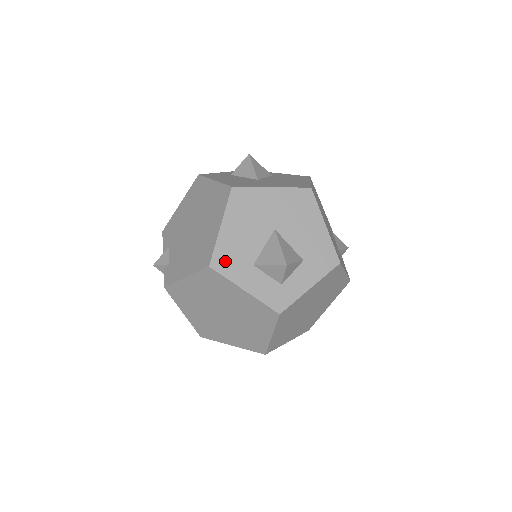
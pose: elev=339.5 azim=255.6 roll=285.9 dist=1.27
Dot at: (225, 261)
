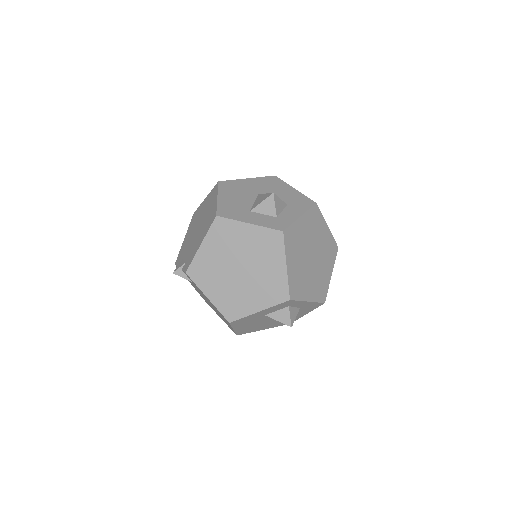
Dot at: (228, 212)
